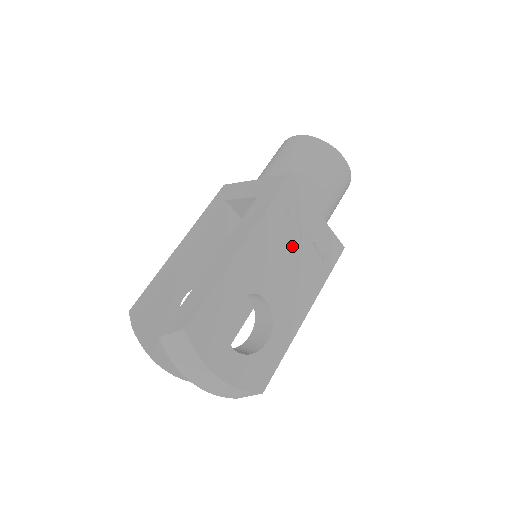
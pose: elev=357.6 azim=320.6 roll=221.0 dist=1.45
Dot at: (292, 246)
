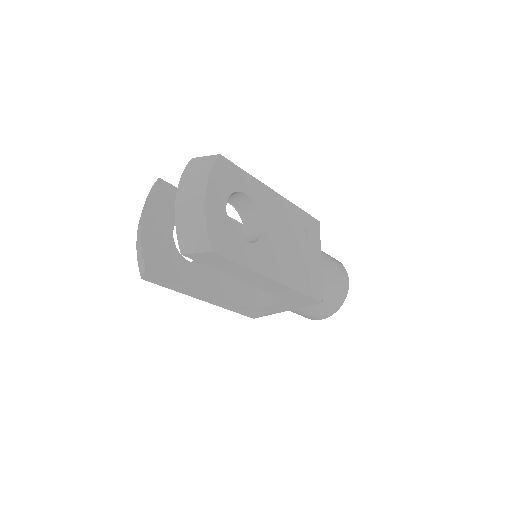
Dot at: (296, 241)
